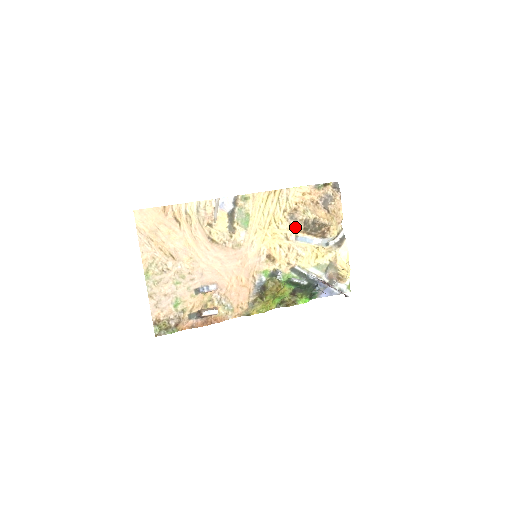
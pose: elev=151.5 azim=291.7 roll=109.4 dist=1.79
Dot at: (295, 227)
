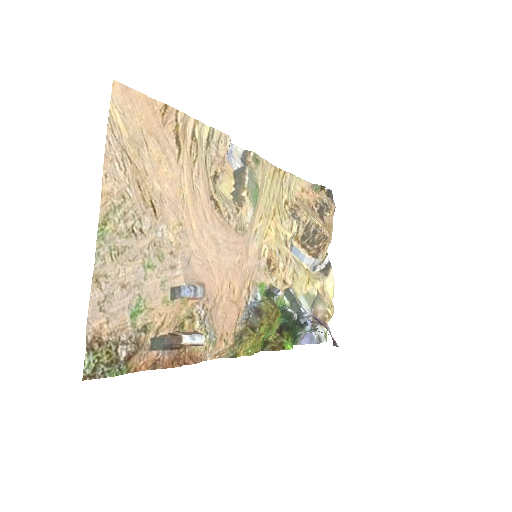
Dot at: (296, 230)
